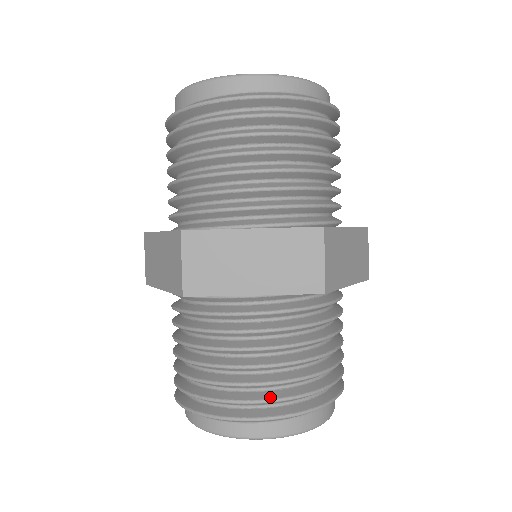
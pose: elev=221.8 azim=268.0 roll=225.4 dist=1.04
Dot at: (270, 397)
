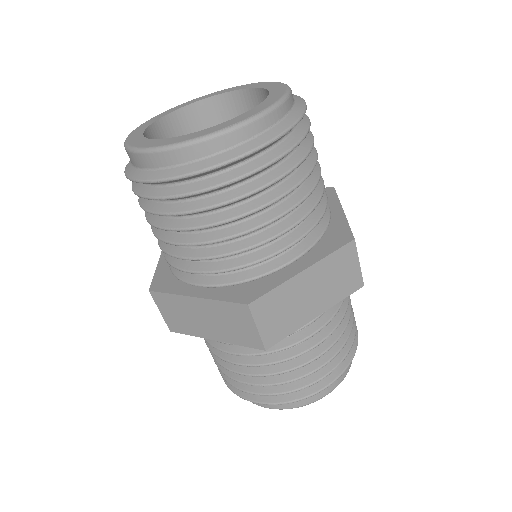
Dot at: (258, 391)
